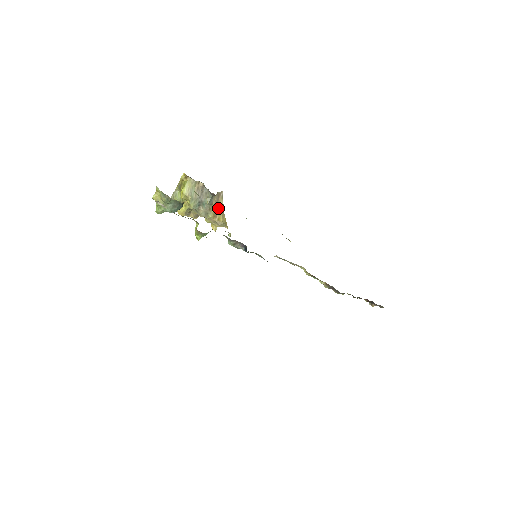
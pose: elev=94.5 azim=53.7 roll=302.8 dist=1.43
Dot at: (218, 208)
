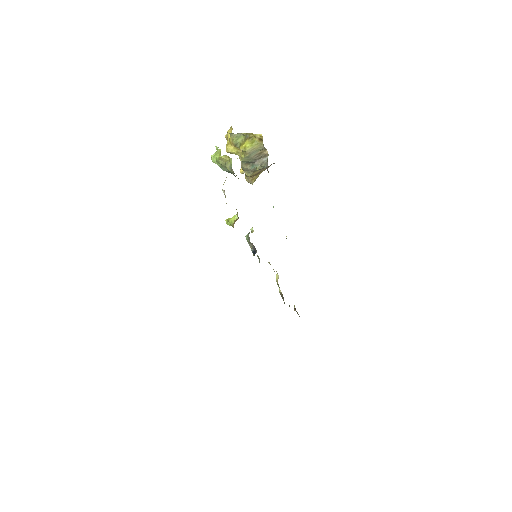
Dot at: occluded
